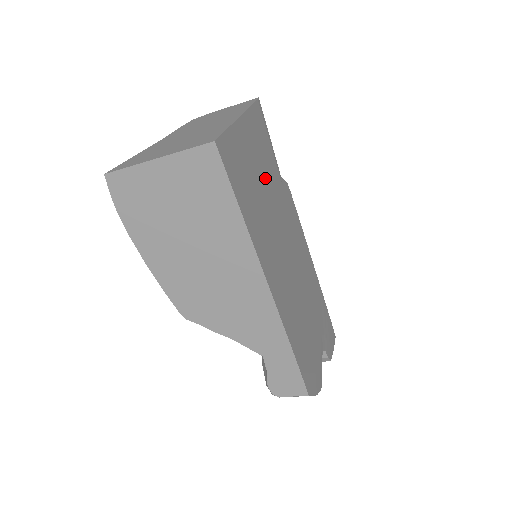
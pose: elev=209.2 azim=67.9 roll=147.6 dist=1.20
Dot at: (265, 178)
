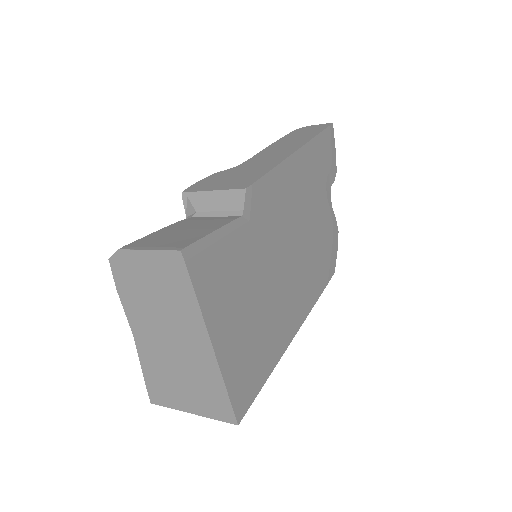
Dot at: (248, 292)
